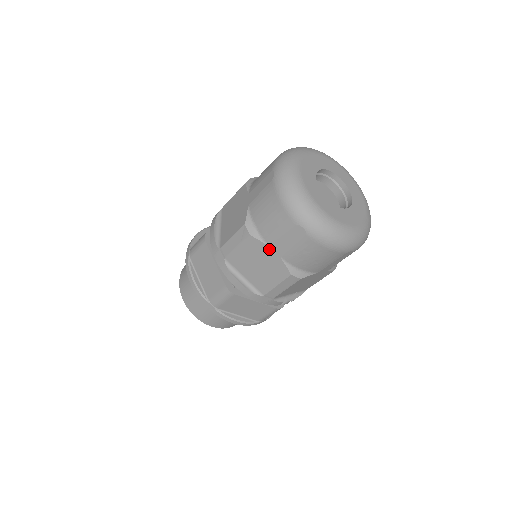
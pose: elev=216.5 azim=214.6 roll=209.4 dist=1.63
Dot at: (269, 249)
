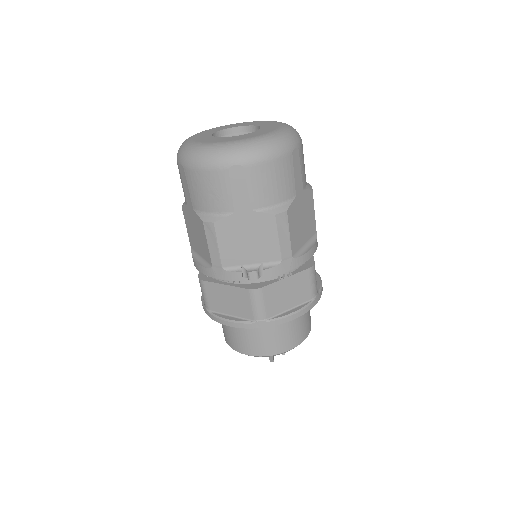
Dot at: (189, 209)
